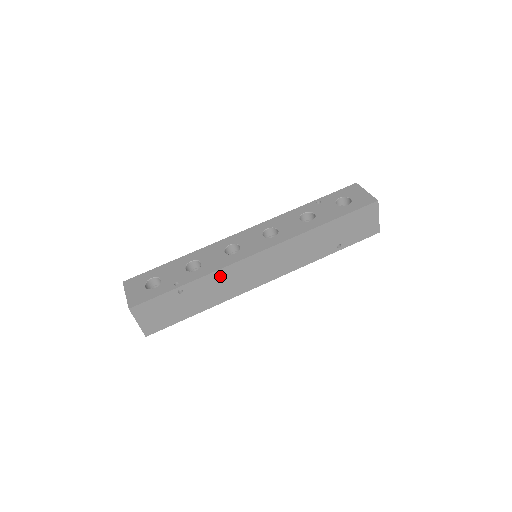
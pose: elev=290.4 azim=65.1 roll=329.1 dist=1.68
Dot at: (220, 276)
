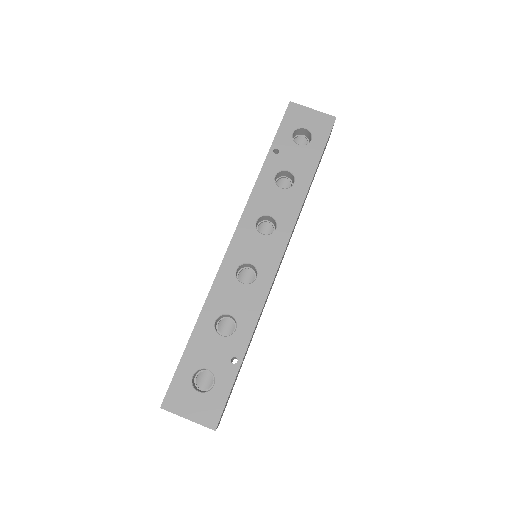
Dot at: (261, 312)
